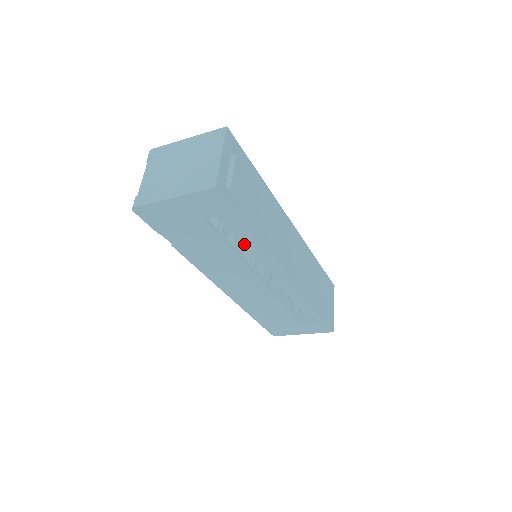
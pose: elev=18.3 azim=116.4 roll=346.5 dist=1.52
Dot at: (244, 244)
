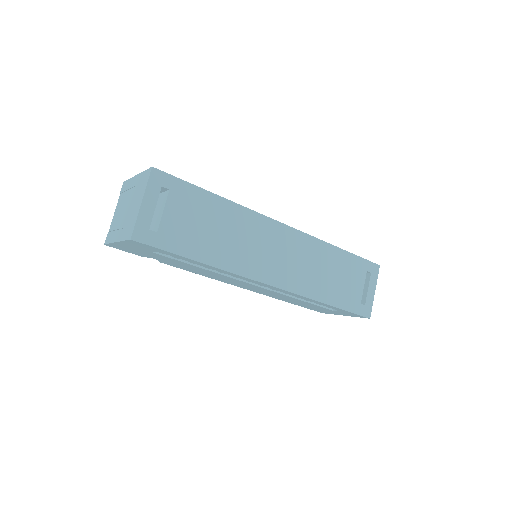
Dot at: (204, 266)
